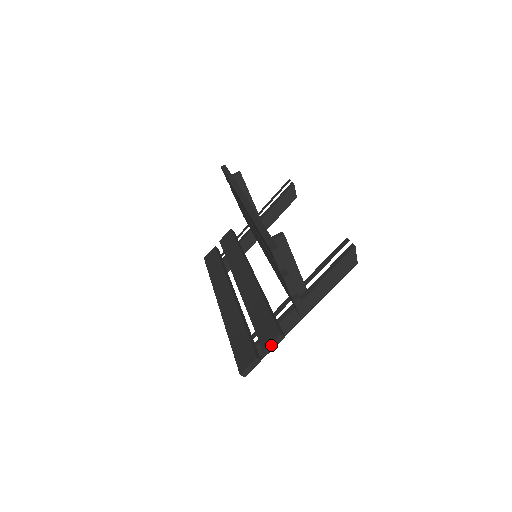
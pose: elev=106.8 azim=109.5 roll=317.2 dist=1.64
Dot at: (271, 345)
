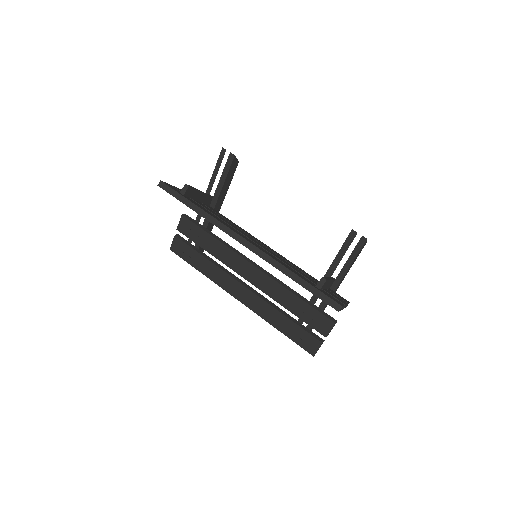
Dot at: (330, 331)
